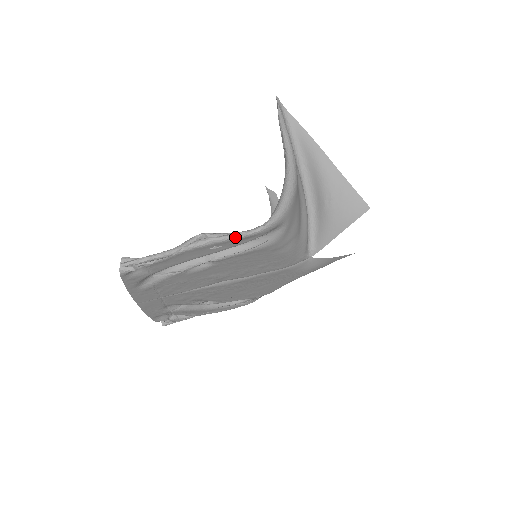
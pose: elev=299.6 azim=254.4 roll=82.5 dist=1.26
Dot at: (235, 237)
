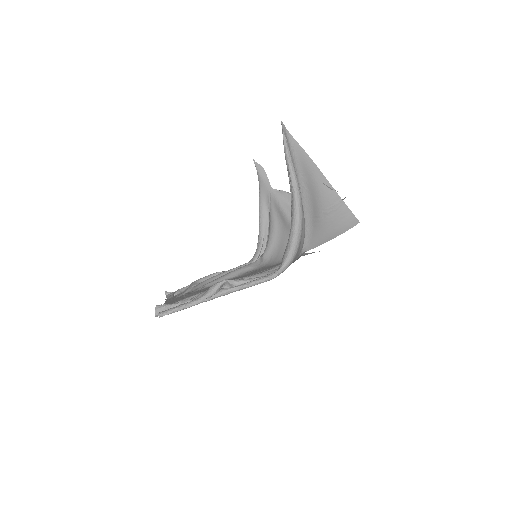
Dot at: (254, 285)
